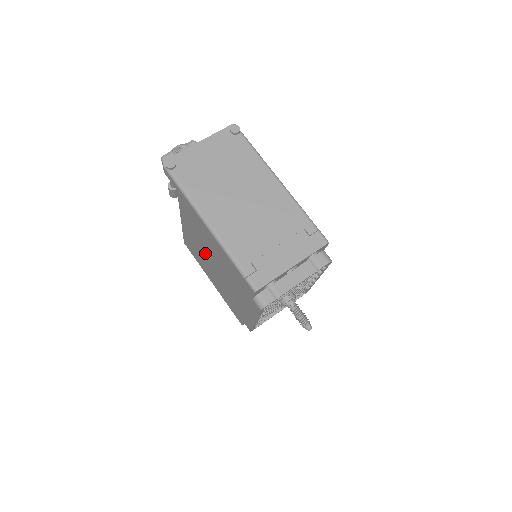
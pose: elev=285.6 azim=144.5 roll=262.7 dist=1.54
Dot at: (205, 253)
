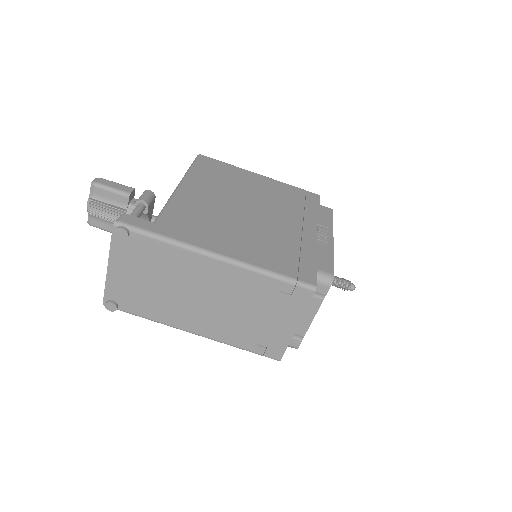
Dot at: occluded
